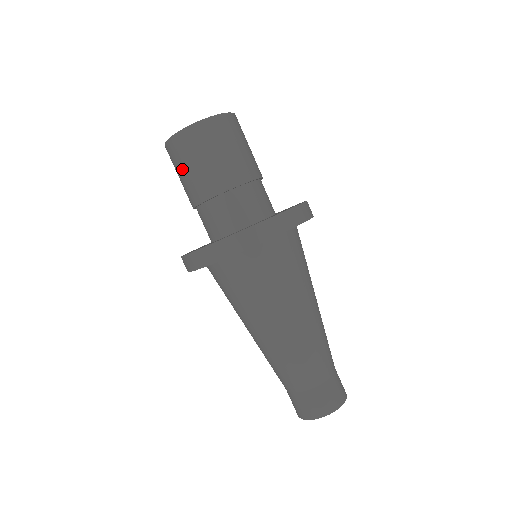
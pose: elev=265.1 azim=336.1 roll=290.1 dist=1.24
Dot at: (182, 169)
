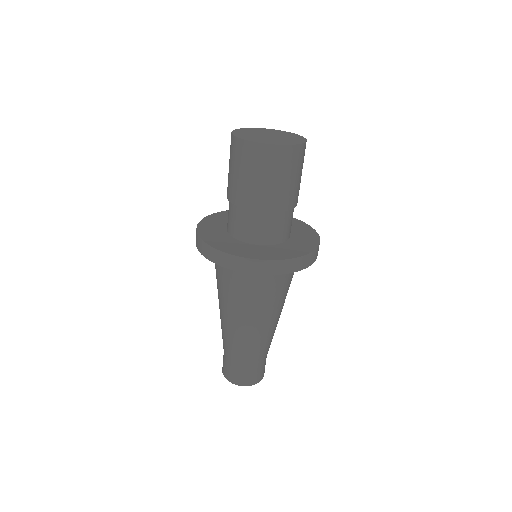
Dot at: (240, 170)
